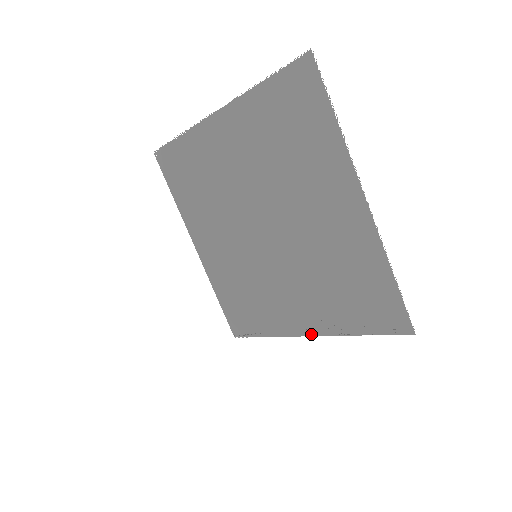
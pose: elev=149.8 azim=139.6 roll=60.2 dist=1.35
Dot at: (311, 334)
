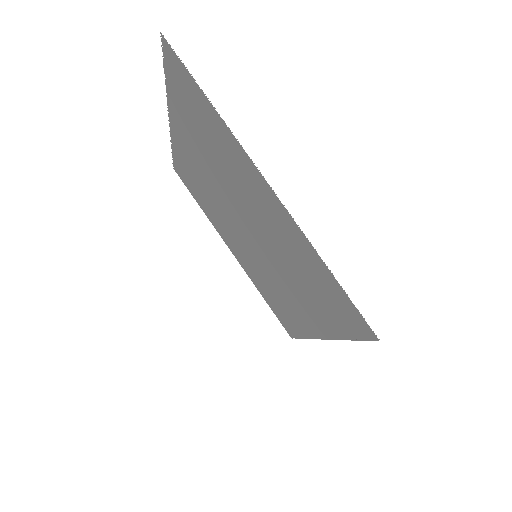
Dot at: (322, 337)
